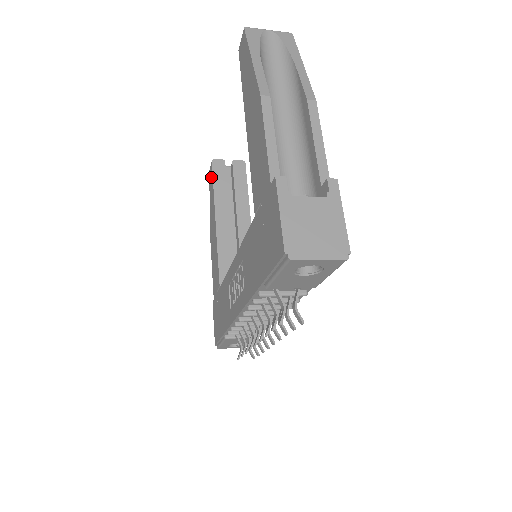
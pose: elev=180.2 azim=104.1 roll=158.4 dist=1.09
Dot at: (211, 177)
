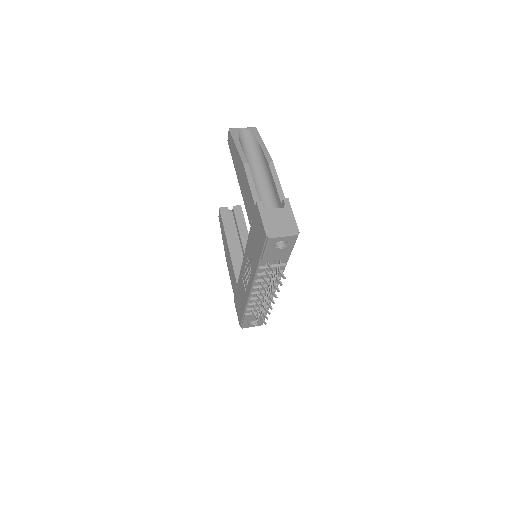
Dot at: (220, 219)
